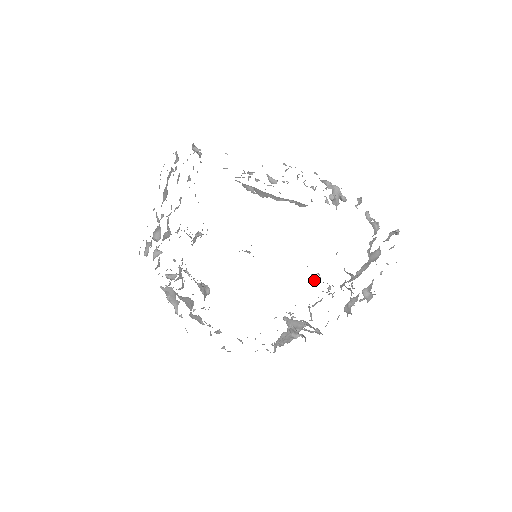
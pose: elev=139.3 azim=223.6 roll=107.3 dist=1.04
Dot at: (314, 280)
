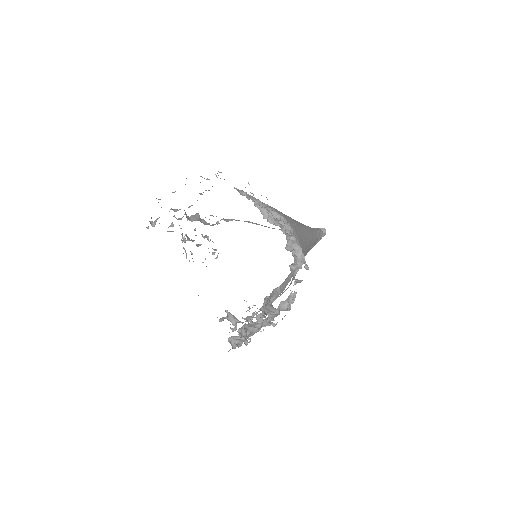
Dot at: (271, 300)
